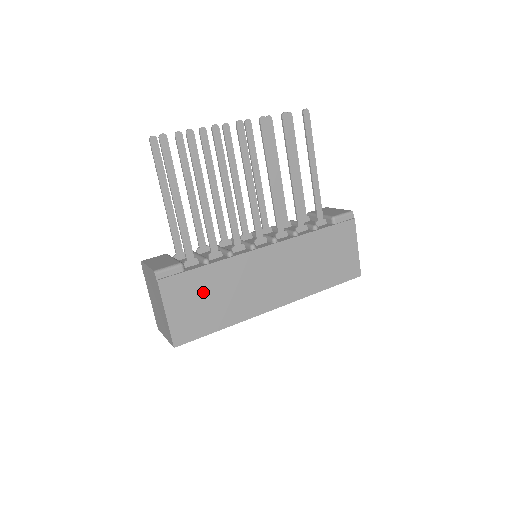
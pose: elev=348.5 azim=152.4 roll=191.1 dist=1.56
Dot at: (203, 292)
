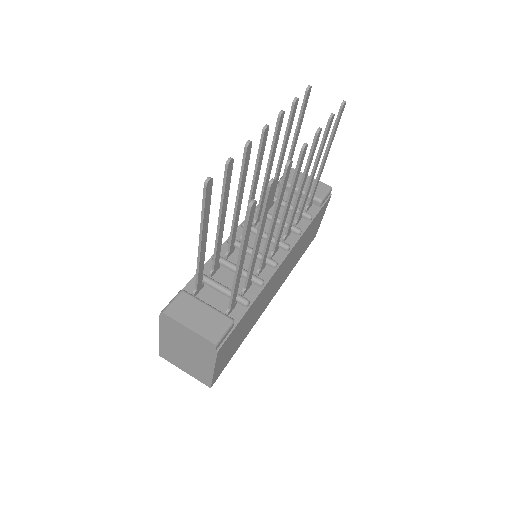
Dot at: (240, 331)
